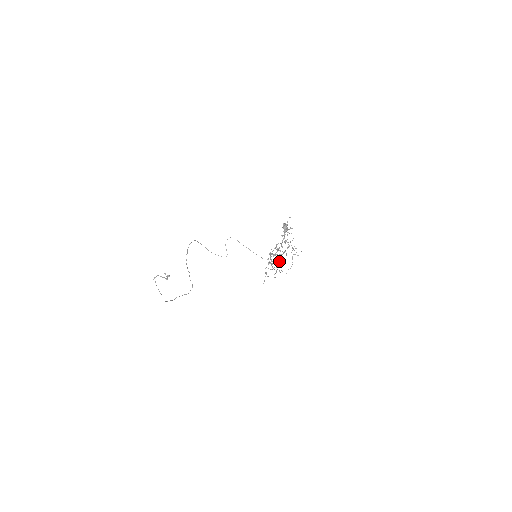
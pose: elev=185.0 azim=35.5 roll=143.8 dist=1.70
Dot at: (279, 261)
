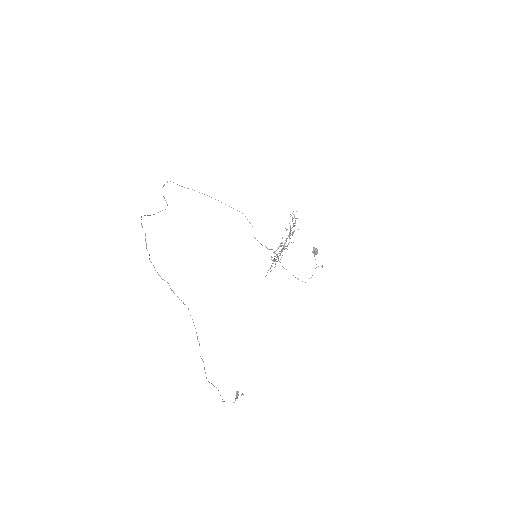
Dot at: occluded
